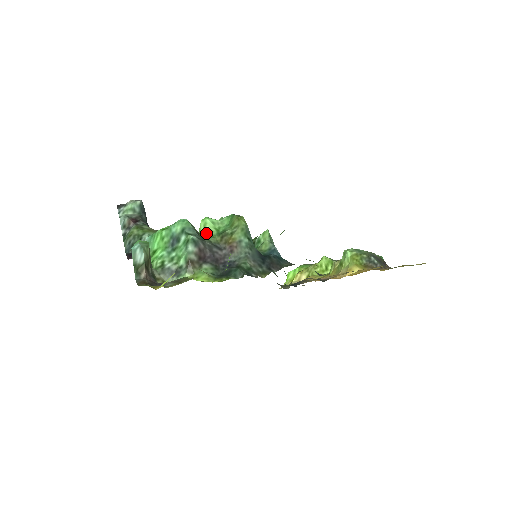
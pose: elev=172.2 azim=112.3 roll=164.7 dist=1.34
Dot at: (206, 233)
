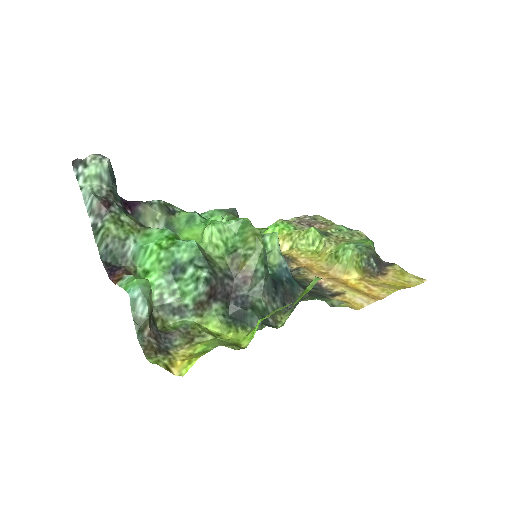
Dot at: (213, 250)
